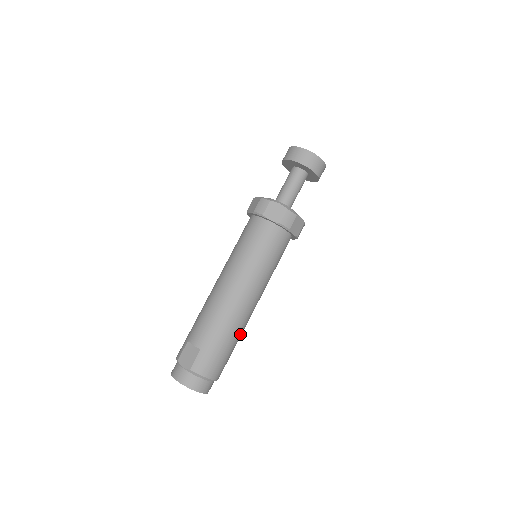
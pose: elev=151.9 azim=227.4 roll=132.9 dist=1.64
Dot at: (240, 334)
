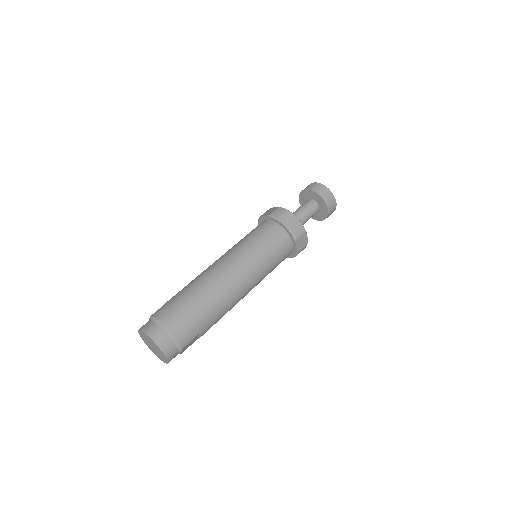
Dot at: (212, 299)
